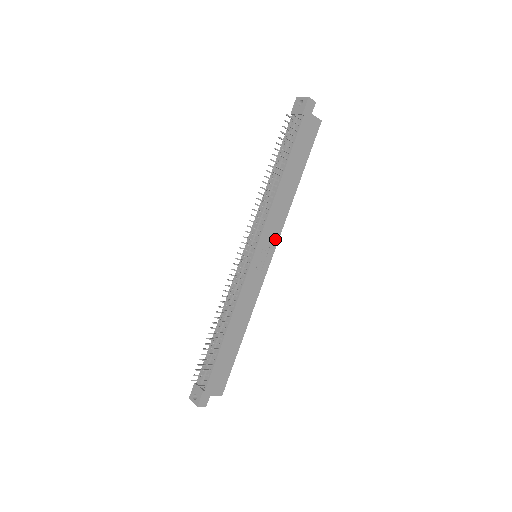
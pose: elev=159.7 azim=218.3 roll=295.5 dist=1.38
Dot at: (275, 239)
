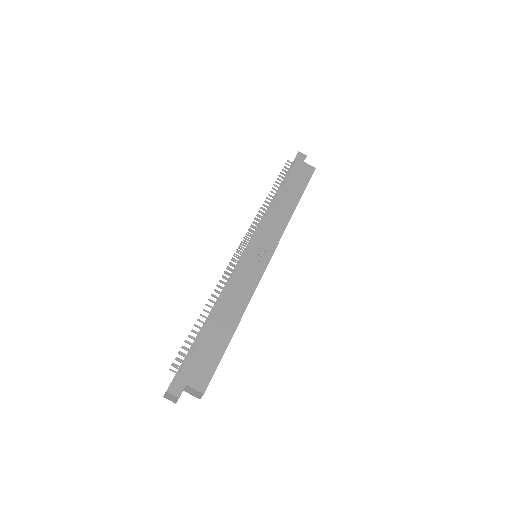
Dot at: (275, 240)
